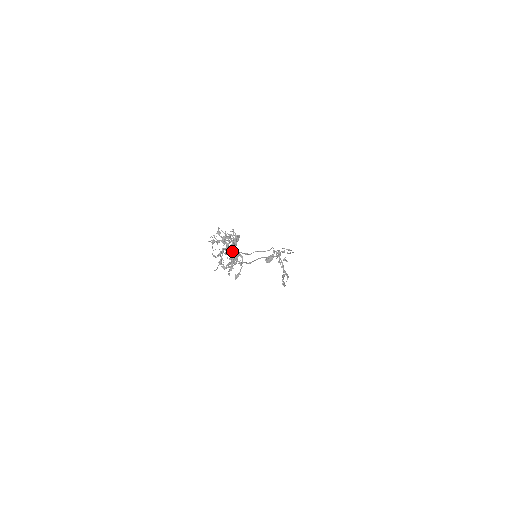
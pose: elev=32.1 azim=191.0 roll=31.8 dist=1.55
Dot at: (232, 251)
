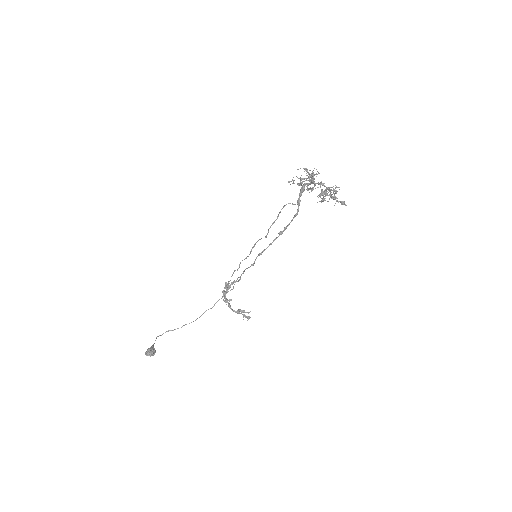
Dot at: occluded
